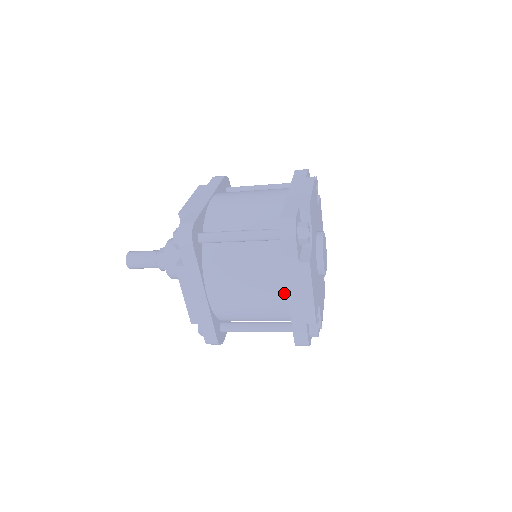
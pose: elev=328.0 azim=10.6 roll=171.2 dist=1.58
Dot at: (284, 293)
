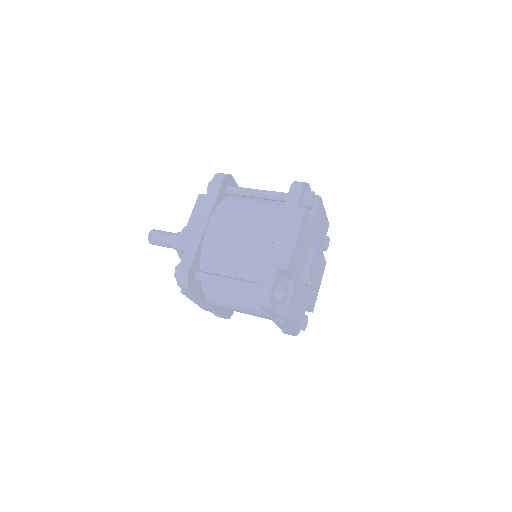
Dot at: (272, 235)
